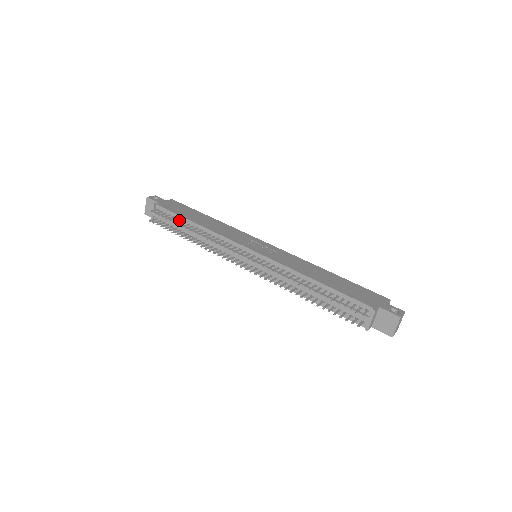
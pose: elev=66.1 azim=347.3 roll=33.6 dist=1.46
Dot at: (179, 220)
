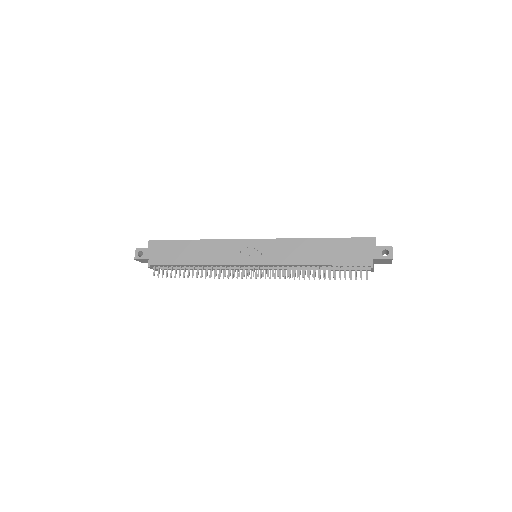
Dot at: (179, 268)
